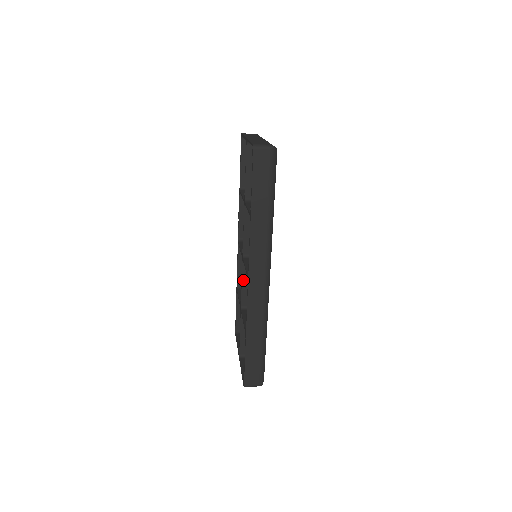
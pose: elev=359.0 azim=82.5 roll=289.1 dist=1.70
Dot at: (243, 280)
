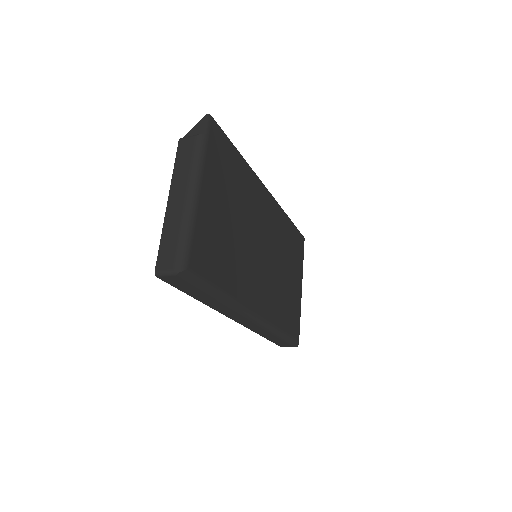
Dot at: occluded
